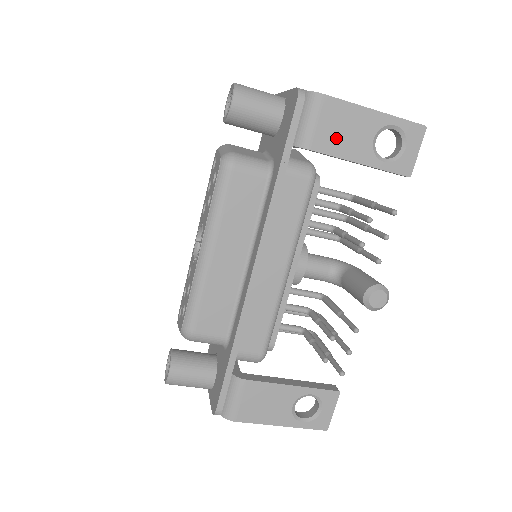
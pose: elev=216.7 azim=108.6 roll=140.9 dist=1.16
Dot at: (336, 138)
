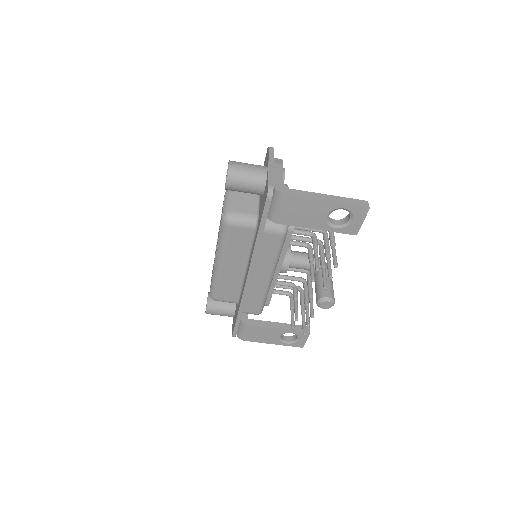
Dot at: (297, 217)
